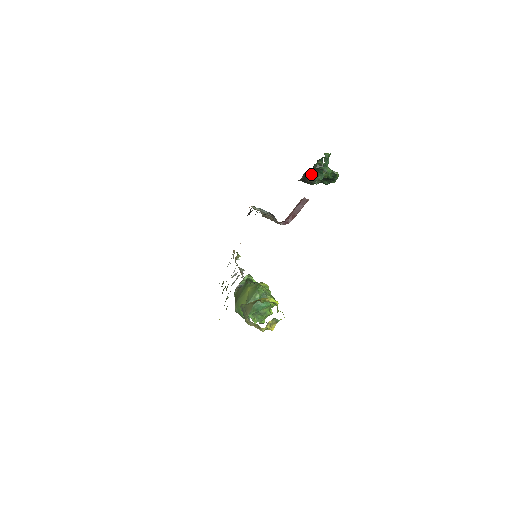
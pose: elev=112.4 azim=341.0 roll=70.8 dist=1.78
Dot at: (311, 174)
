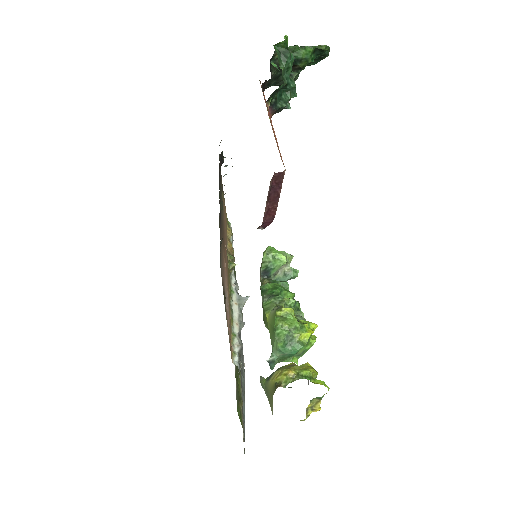
Dot at: (268, 106)
